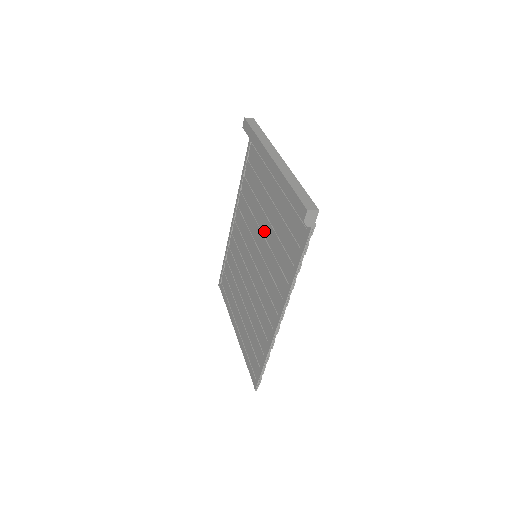
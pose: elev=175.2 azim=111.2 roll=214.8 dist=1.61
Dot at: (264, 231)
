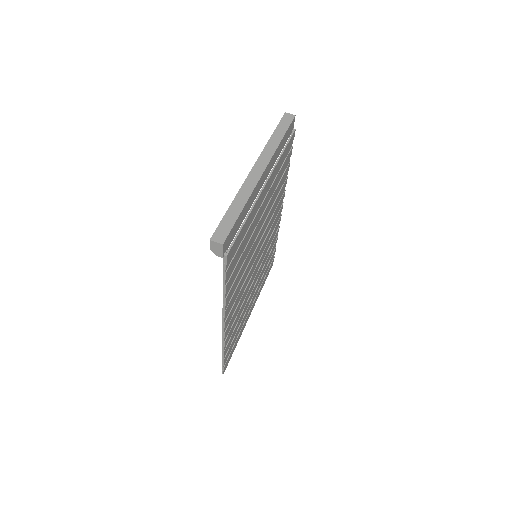
Dot at: occluded
